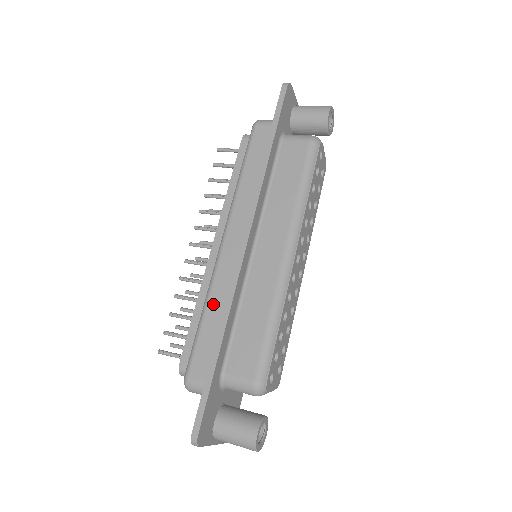
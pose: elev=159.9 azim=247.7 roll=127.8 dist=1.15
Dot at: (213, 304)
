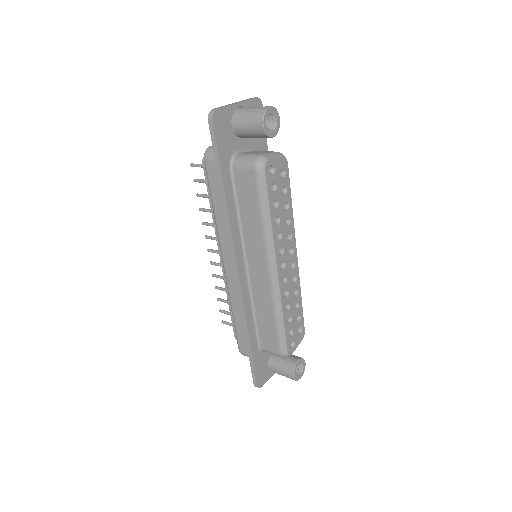
Dot at: (236, 310)
